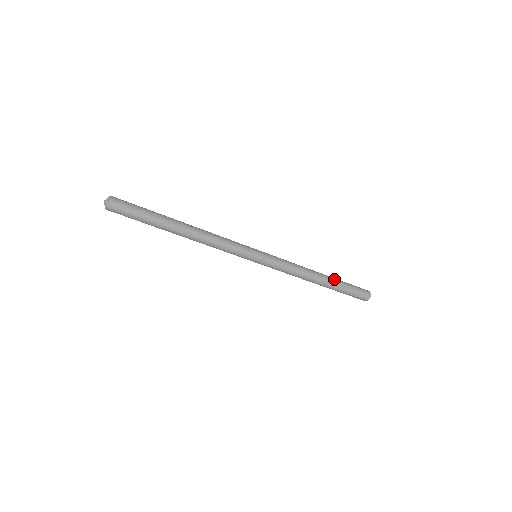
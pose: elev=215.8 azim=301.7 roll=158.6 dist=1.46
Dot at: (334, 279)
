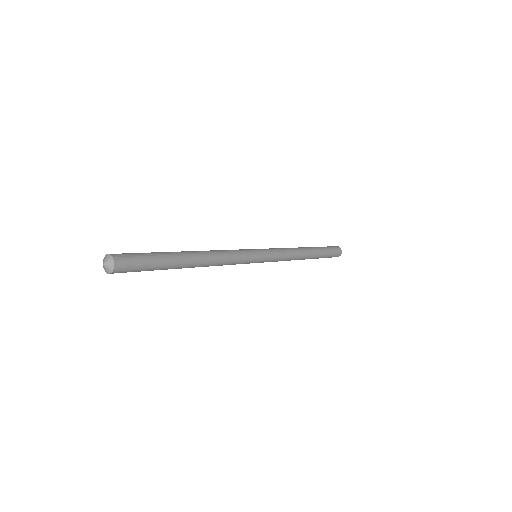
Dot at: (318, 255)
